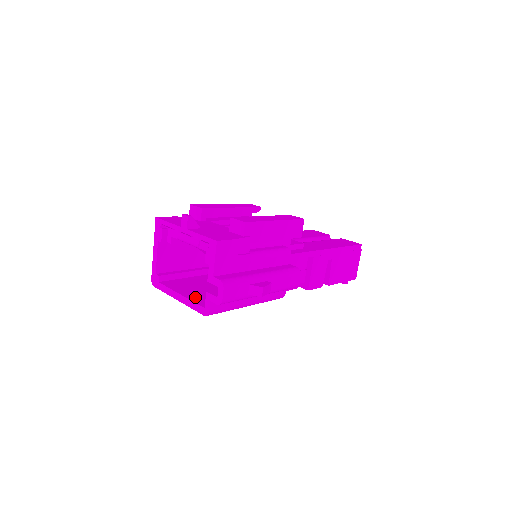
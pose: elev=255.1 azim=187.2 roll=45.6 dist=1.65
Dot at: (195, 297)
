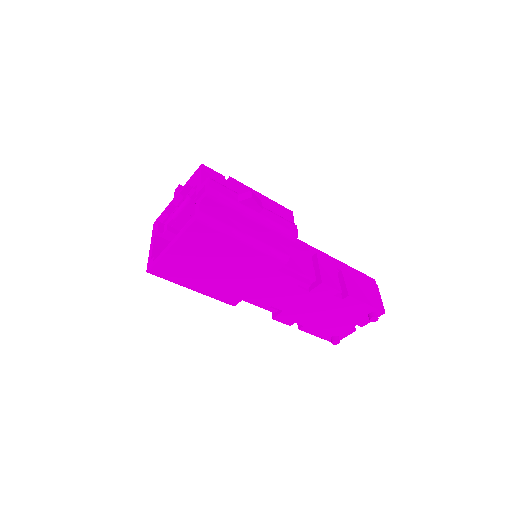
Dot at: occluded
